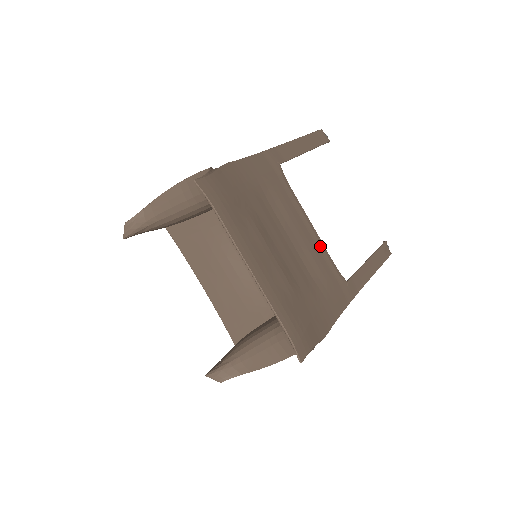
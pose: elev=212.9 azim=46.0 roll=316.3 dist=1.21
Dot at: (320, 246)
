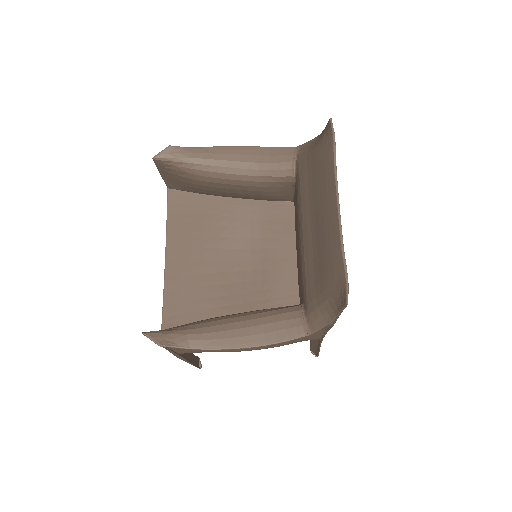
Dot at: occluded
